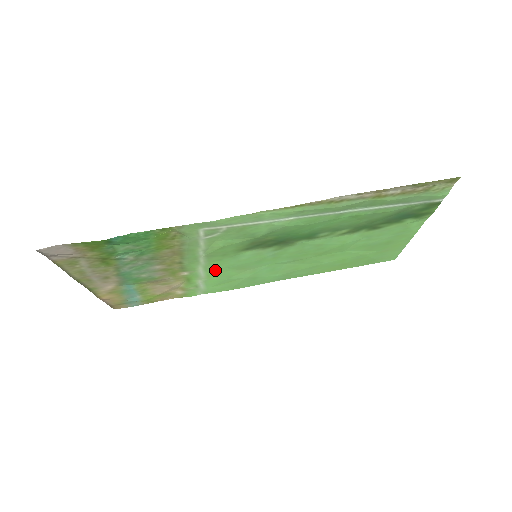
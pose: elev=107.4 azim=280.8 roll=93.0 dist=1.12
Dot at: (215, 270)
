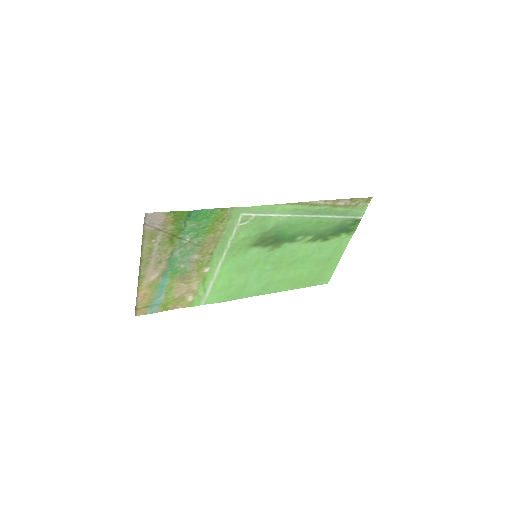
Dot at: (226, 269)
